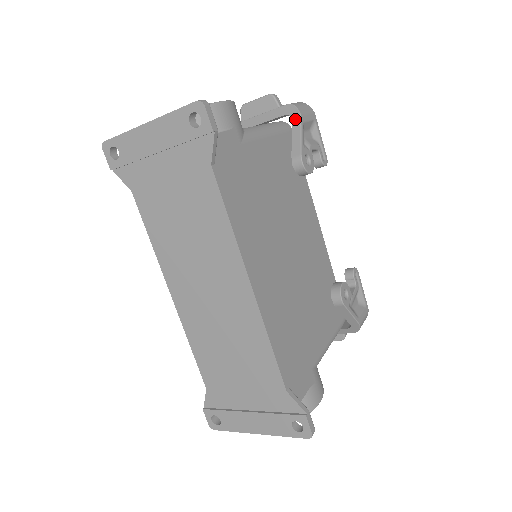
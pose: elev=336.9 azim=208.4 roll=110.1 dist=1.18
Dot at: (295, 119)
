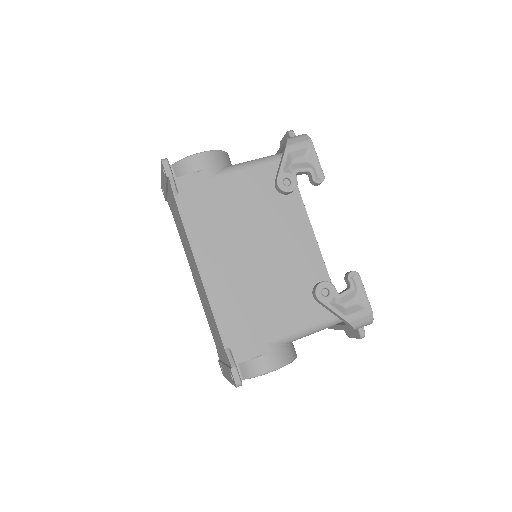
Dot at: (284, 151)
